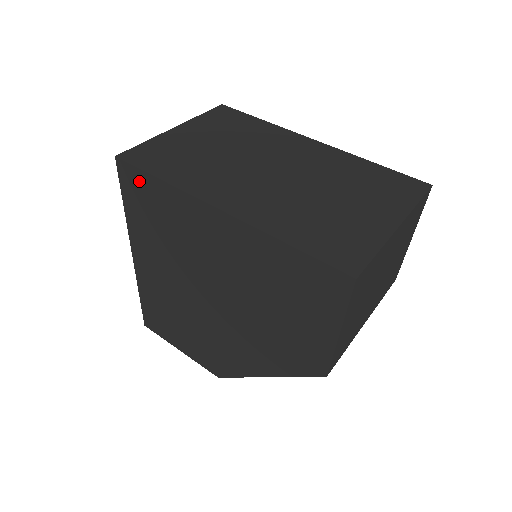
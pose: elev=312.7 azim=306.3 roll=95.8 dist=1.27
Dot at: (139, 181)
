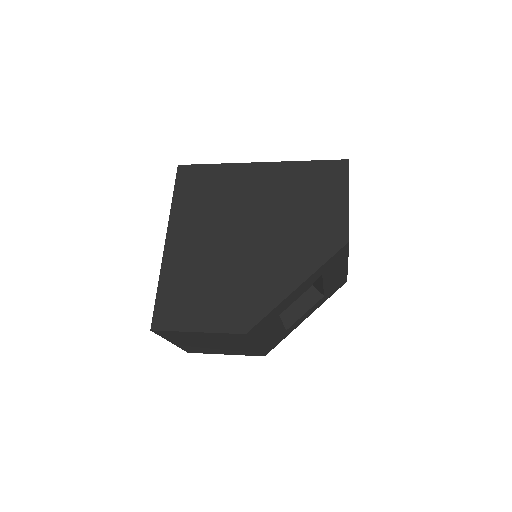
Dot at: (196, 172)
